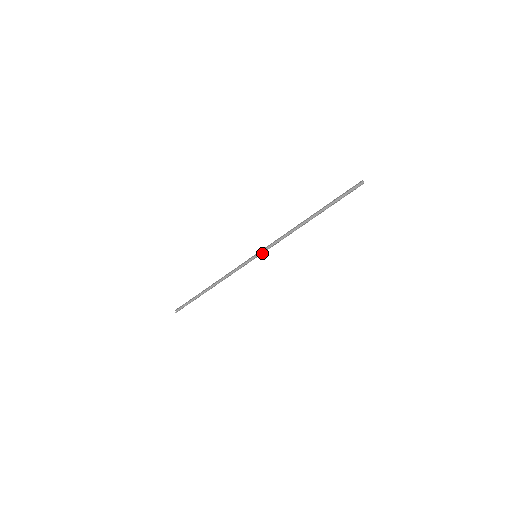
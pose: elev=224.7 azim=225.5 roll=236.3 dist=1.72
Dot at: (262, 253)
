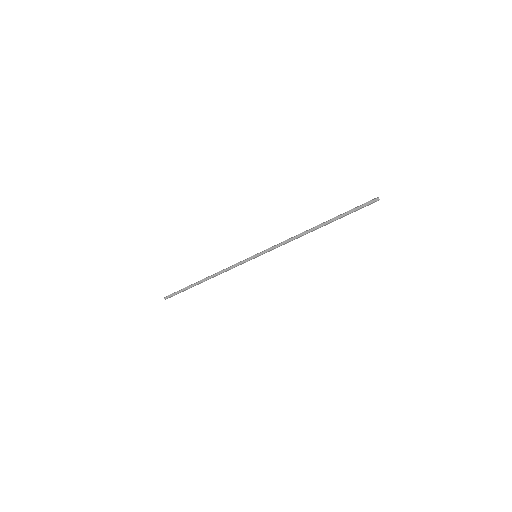
Dot at: occluded
